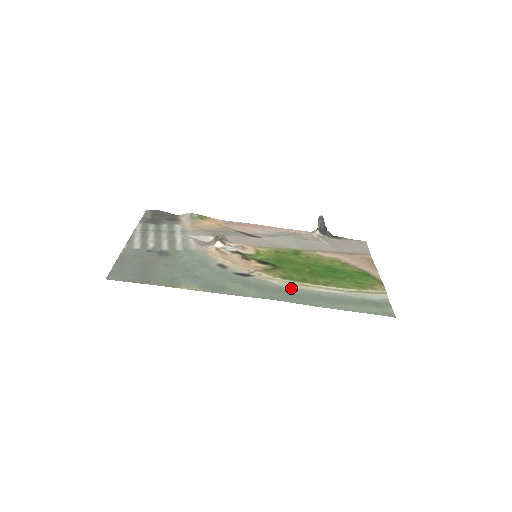
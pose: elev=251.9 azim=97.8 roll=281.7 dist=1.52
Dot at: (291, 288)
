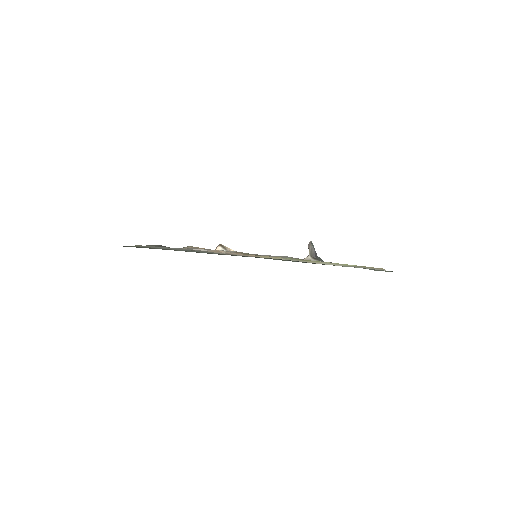
Dot at: occluded
